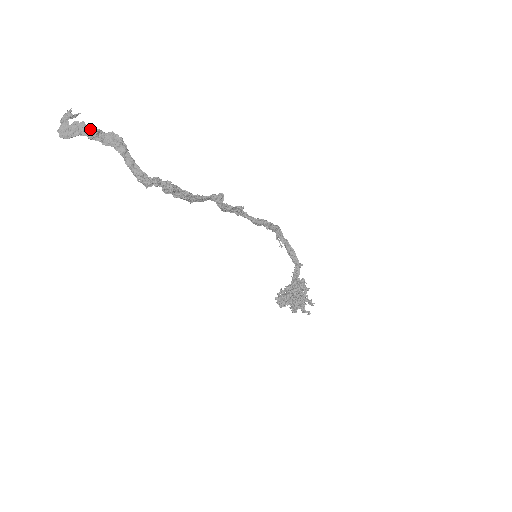
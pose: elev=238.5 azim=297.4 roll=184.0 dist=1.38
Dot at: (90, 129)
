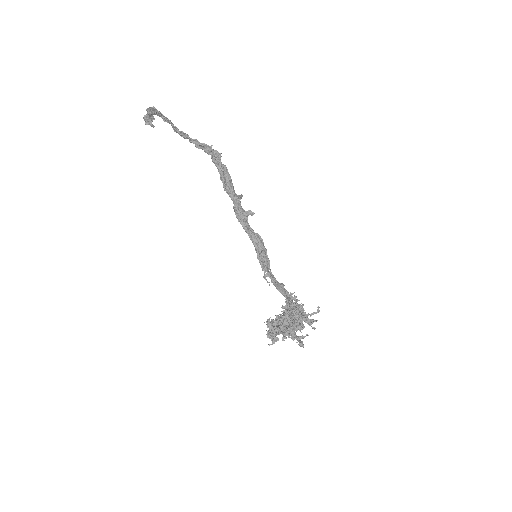
Dot at: occluded
